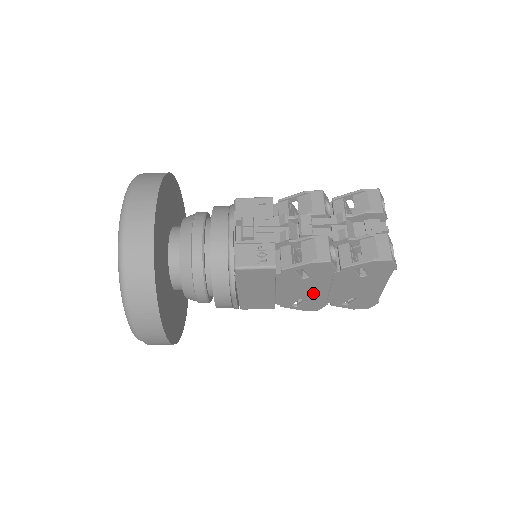
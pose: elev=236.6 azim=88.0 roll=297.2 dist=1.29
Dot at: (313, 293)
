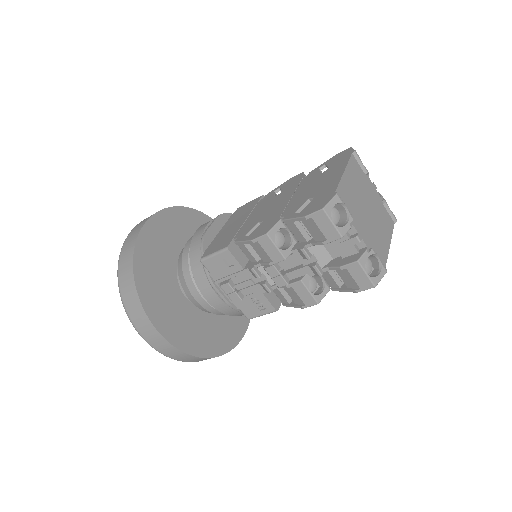
Dot at: occluded
